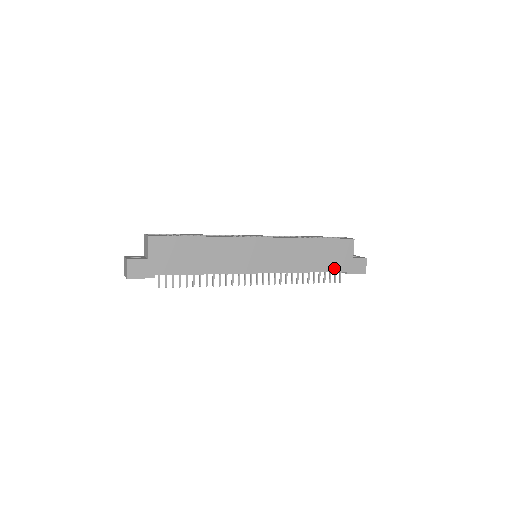
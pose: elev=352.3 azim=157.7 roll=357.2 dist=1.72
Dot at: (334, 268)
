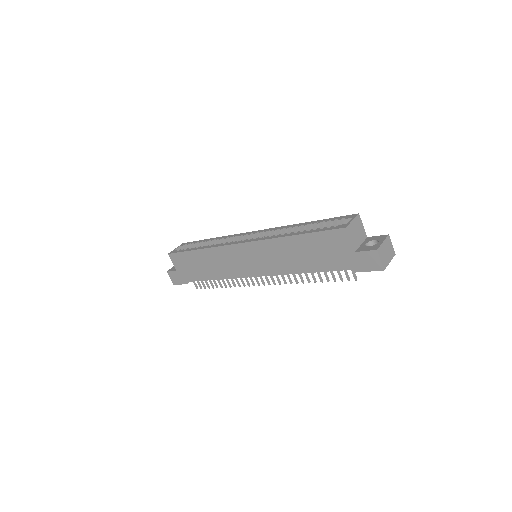
Dot at: (333, 266)
